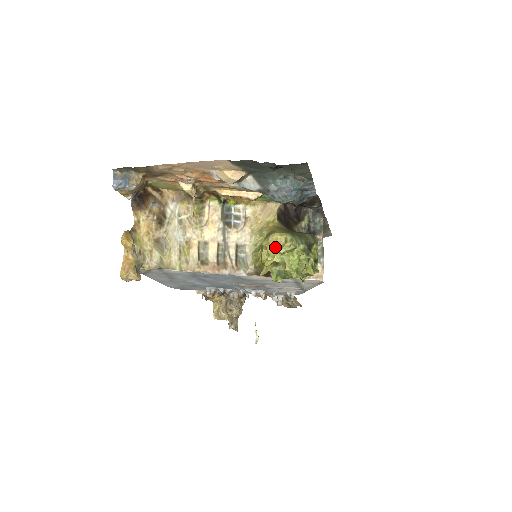
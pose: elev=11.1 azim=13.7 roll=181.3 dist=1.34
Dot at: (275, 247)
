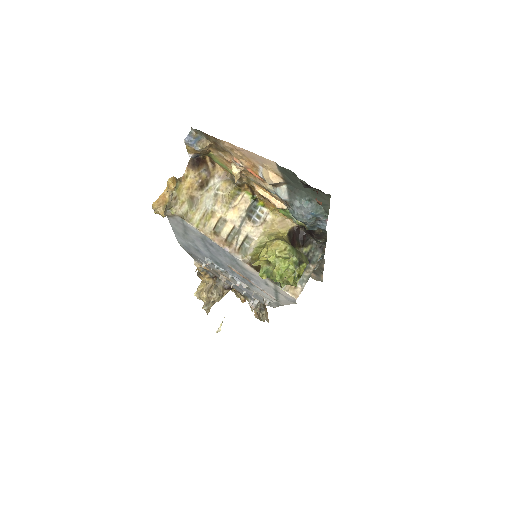
Dot at: (275, 249)
